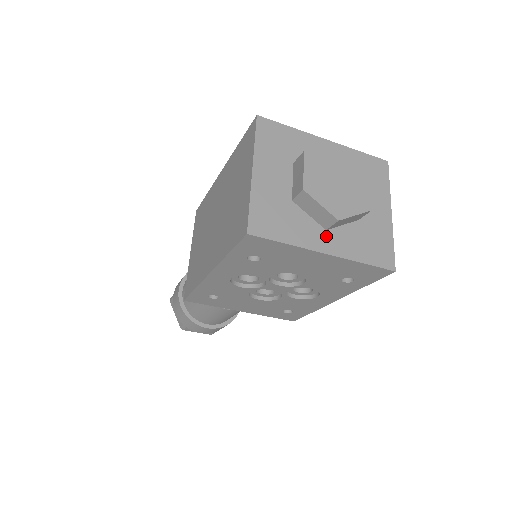
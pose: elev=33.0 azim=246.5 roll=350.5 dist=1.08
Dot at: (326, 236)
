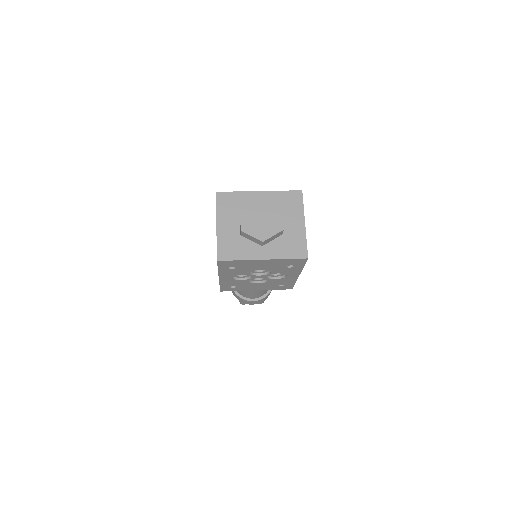
Dot at: (262, 250)
